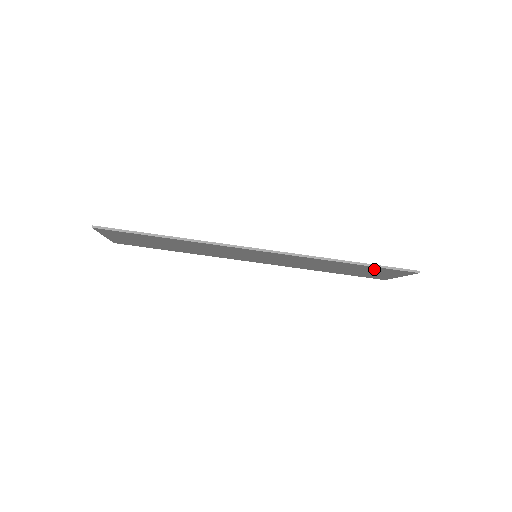
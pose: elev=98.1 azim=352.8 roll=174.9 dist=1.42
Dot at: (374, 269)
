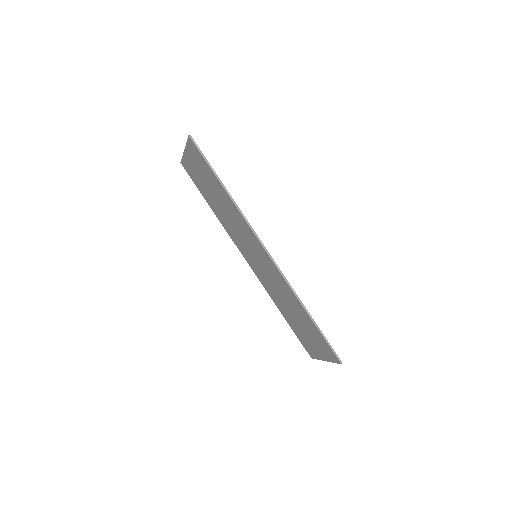
Dot at: (317, 335)
